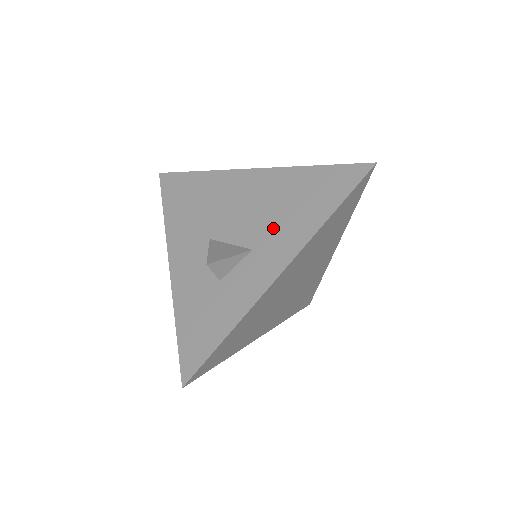
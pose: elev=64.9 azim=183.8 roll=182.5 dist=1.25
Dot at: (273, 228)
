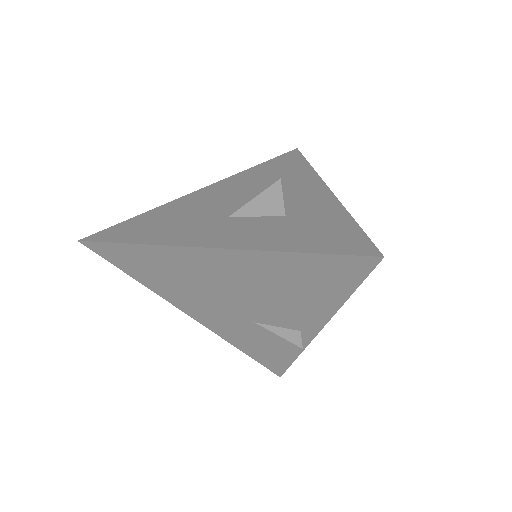
Dot at: occluded
